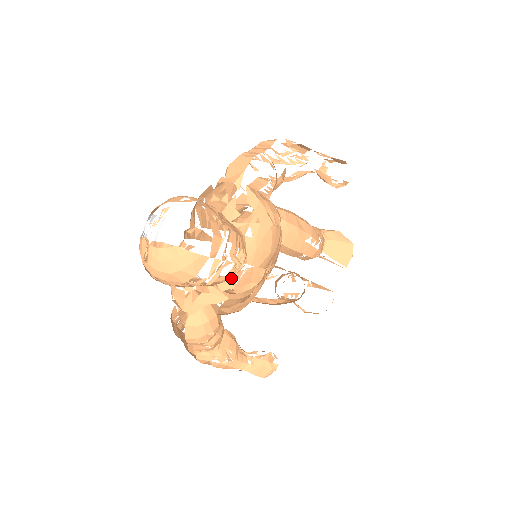
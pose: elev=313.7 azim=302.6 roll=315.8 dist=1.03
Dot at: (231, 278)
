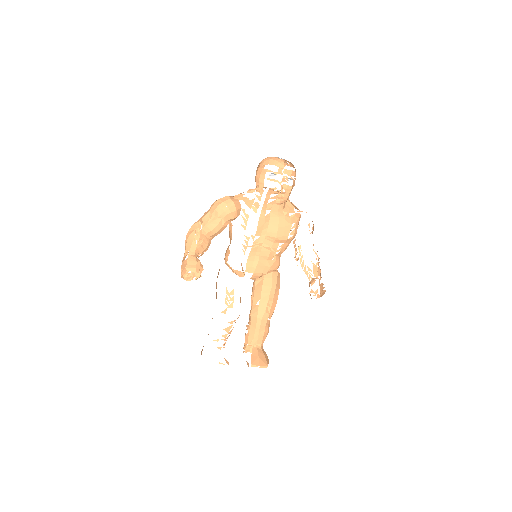
Dot at: (227, 265)
